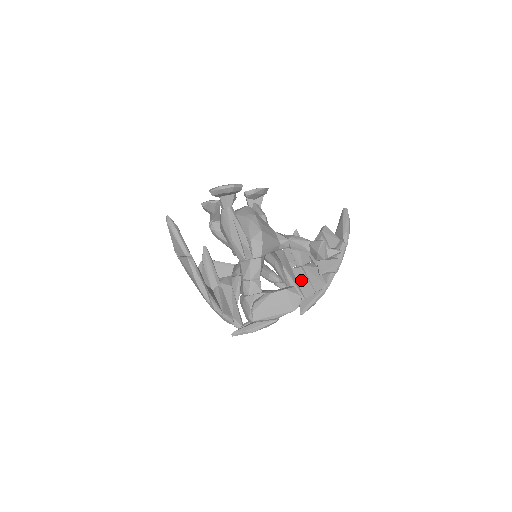
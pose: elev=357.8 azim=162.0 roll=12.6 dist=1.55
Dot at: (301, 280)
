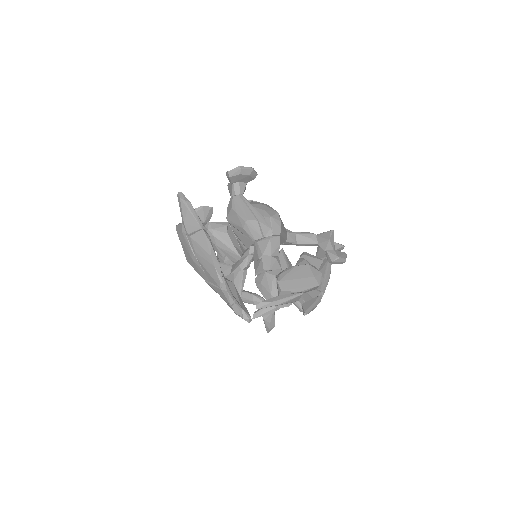
Dot at: occluded
